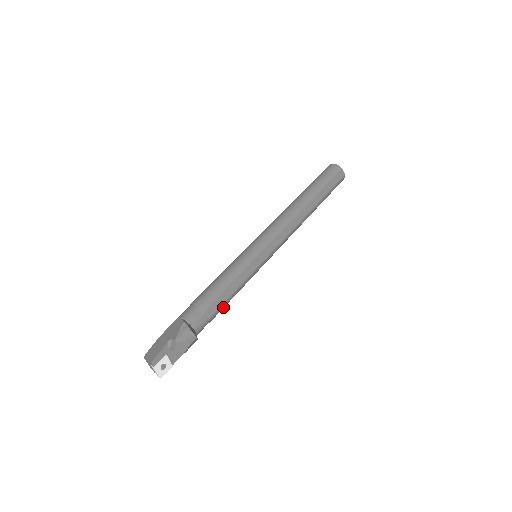
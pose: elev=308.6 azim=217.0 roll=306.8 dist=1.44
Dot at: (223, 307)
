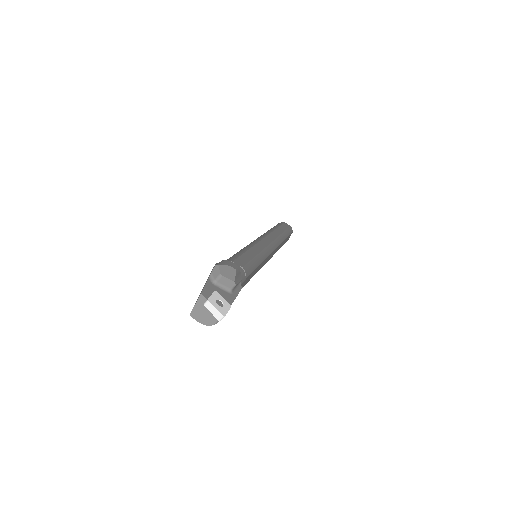
Dot at: (251, 269)
